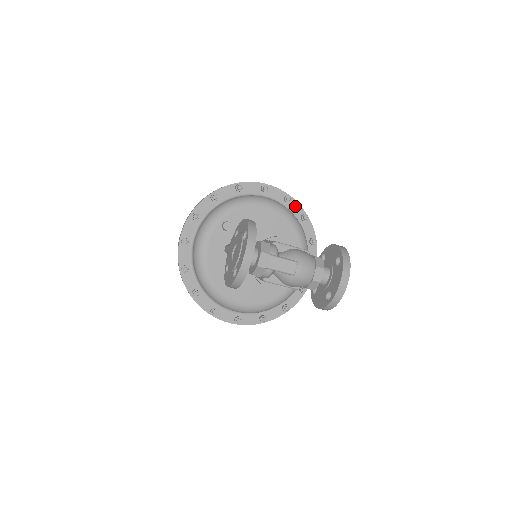
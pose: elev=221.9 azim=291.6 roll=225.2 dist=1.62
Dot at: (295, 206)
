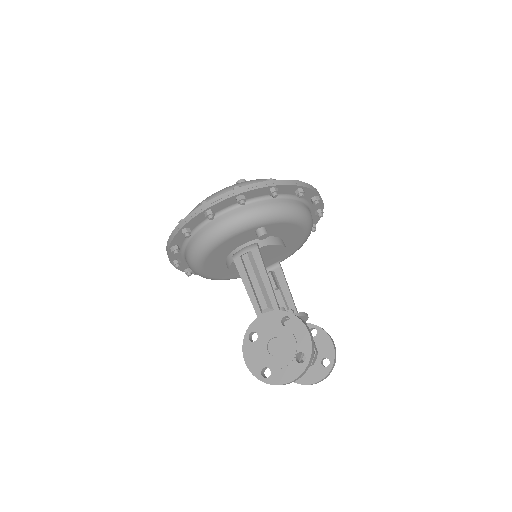
Dot at: (317, 217)
